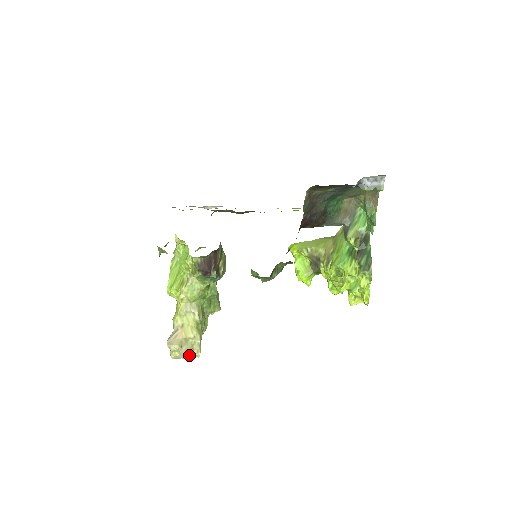
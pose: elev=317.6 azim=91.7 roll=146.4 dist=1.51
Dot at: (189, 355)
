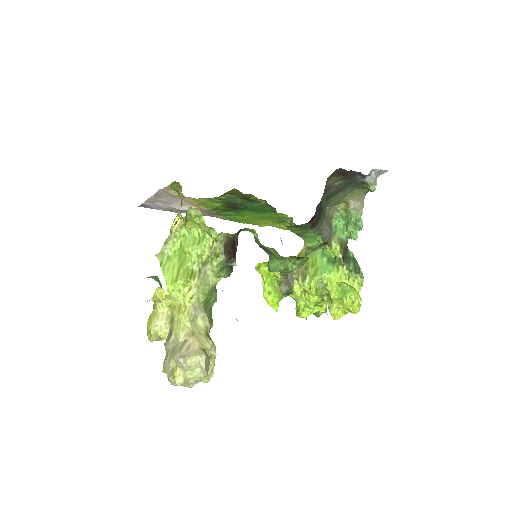
Dot at: (207, 373)
